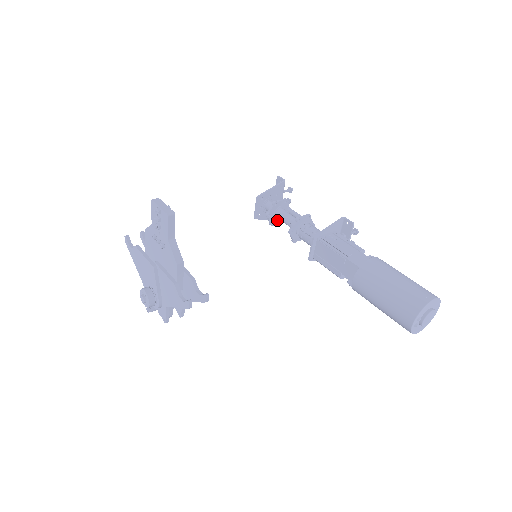
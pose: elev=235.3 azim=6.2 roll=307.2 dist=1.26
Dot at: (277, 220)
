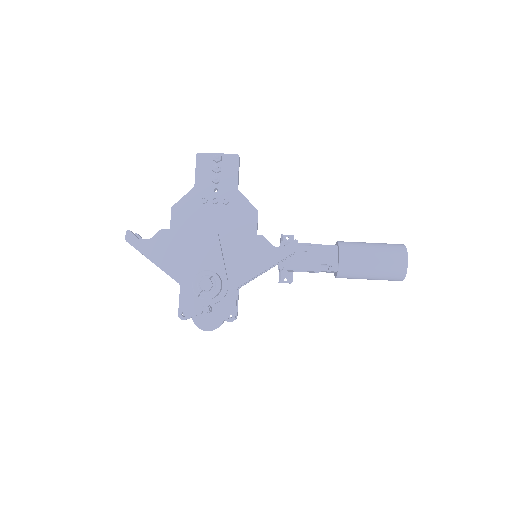
Dot at: occluded
